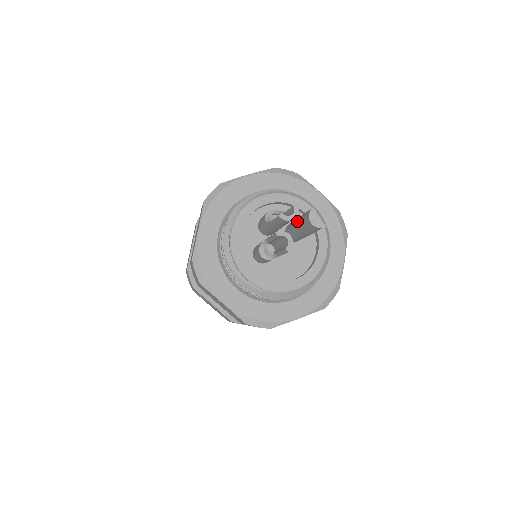
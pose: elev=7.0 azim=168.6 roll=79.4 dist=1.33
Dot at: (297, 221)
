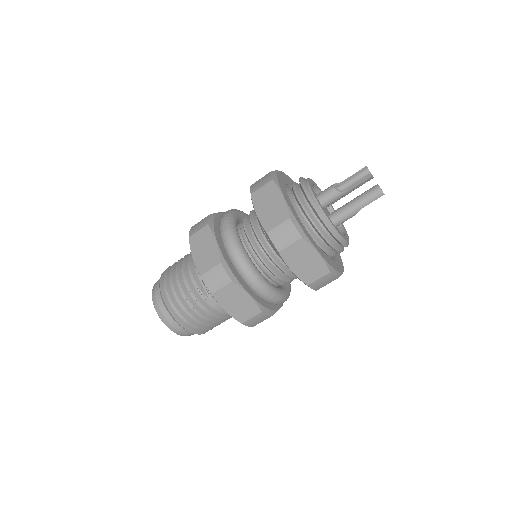
Dot at: (355, 198)
